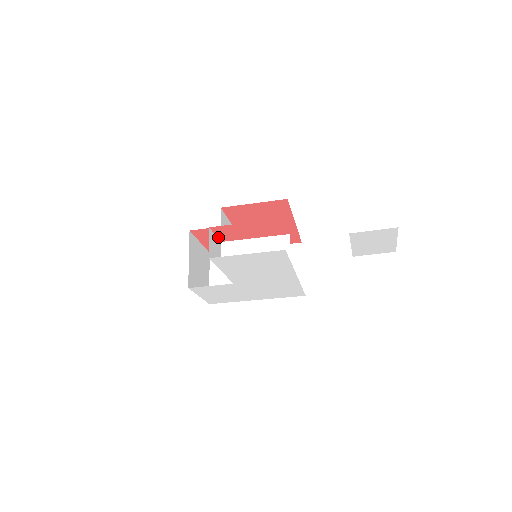
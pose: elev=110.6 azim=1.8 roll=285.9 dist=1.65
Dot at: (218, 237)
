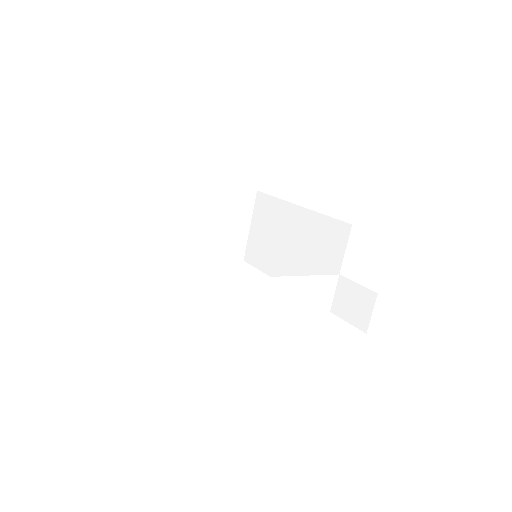
Dot at: occluded
